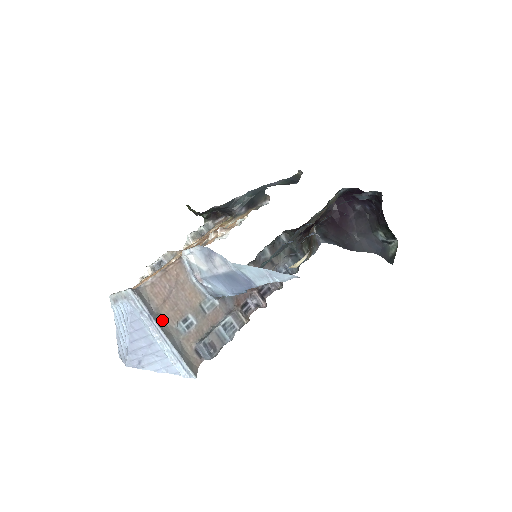
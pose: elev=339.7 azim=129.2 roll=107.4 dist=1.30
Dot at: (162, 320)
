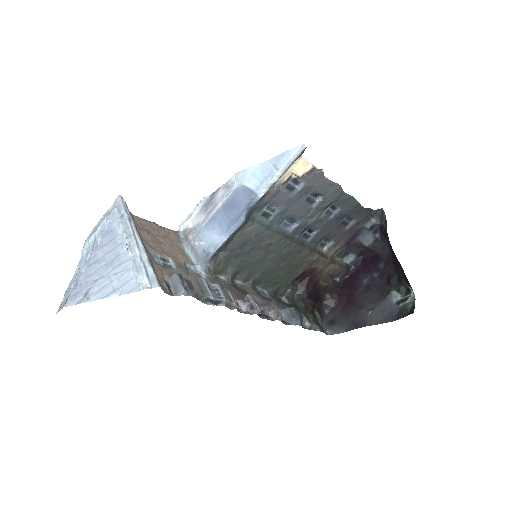
Dot at: (140, 237)
